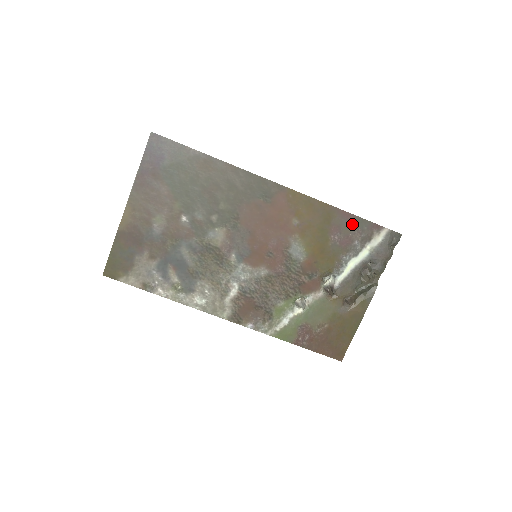
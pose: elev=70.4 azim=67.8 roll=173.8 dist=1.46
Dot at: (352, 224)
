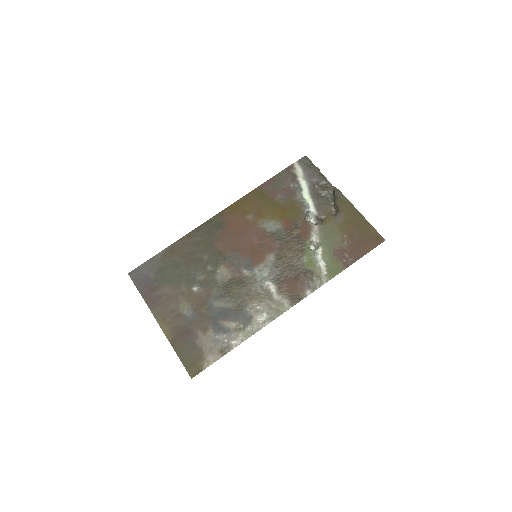
Dot at: (277, 182)
